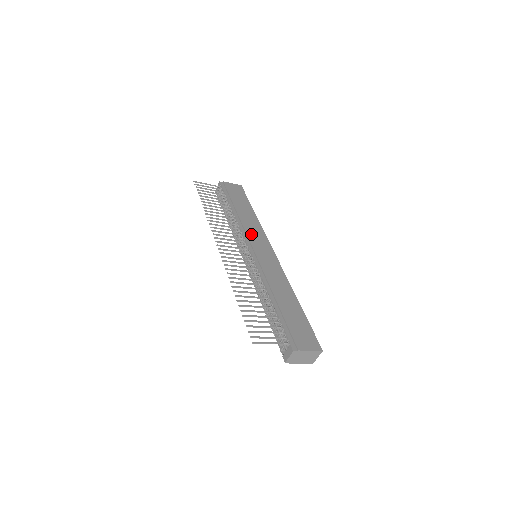
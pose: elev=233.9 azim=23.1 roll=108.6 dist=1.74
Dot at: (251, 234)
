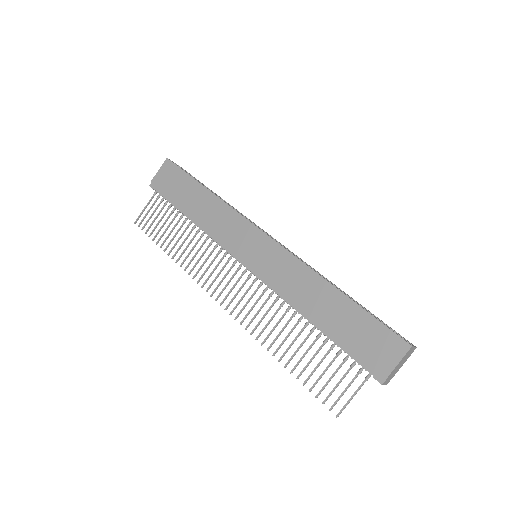
Dot at: (228, 236)
